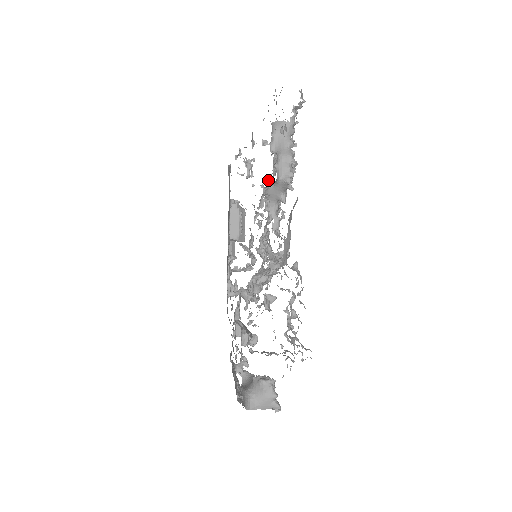
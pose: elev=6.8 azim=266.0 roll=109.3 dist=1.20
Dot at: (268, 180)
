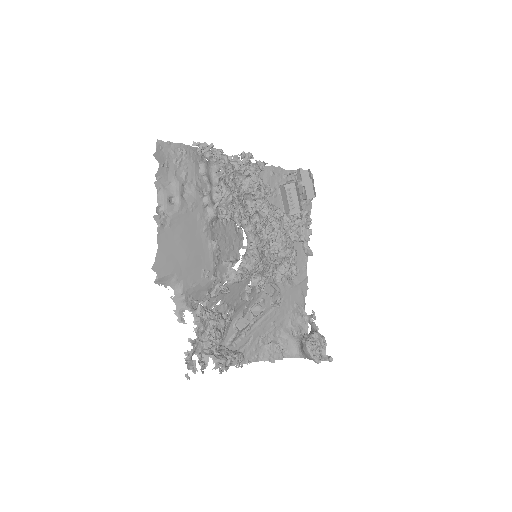
Dot at: (261, 182)
